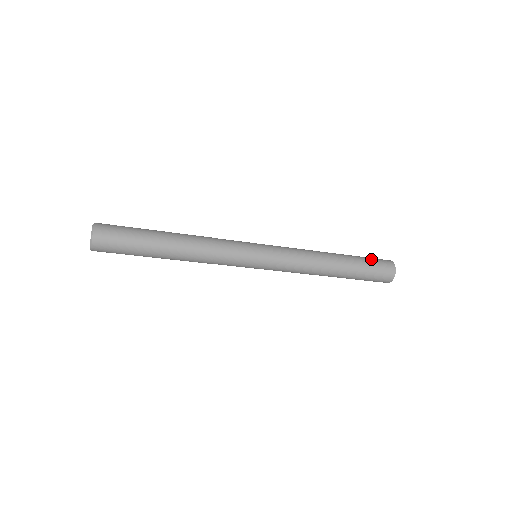
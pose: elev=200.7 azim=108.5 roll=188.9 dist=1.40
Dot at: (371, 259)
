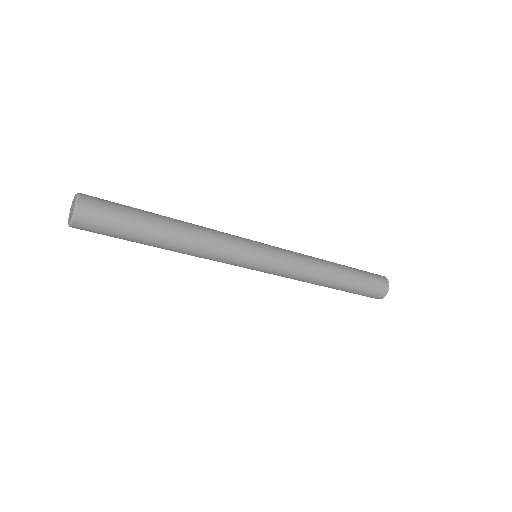
Dot at: (370, 282)
